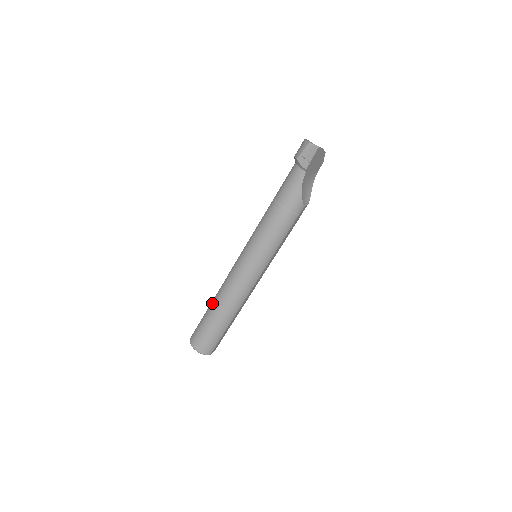
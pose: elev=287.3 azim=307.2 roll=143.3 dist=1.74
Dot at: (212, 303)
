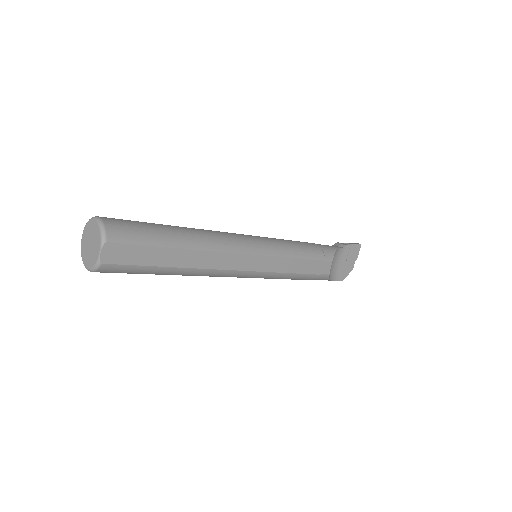
Dot at: occluded
